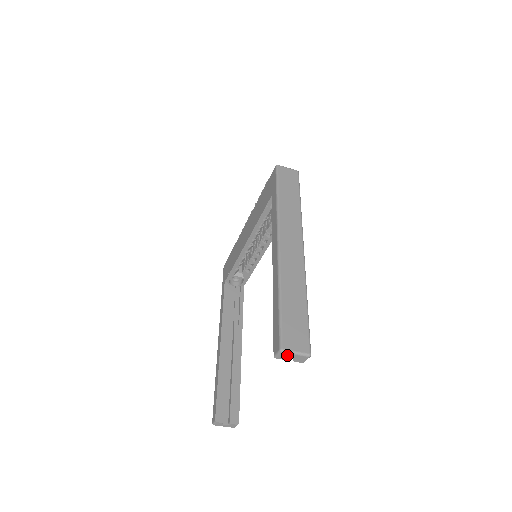
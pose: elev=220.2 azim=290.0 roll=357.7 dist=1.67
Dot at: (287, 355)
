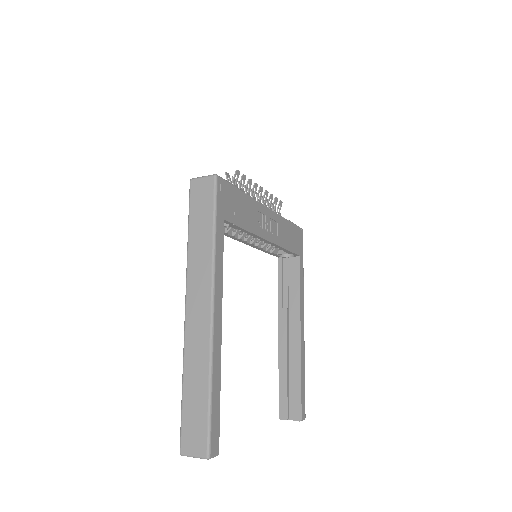
Dot at: (191, 455)
